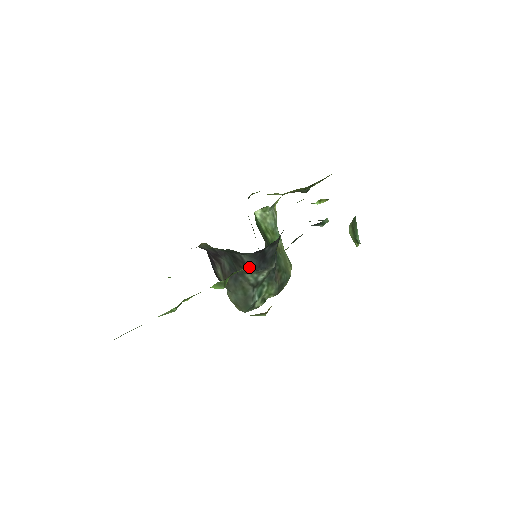
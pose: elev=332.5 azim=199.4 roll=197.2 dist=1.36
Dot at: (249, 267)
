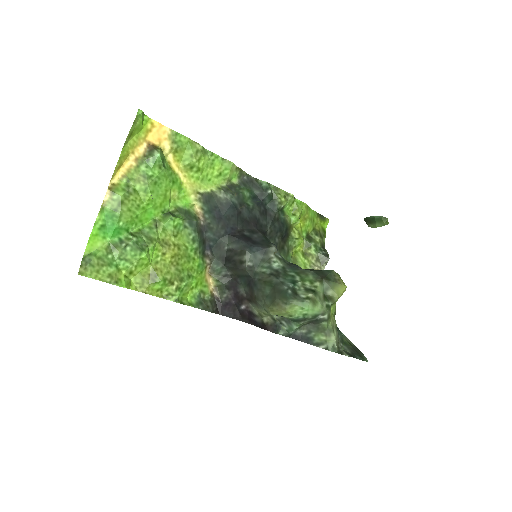
Dot at: (240, 250)
